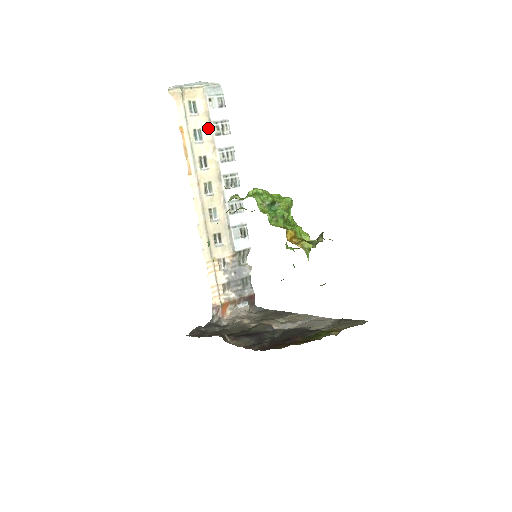
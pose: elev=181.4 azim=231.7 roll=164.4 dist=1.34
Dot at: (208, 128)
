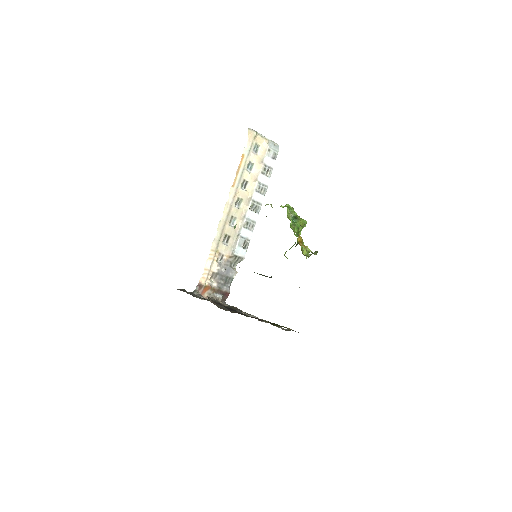
Dot at: (259, 166)
